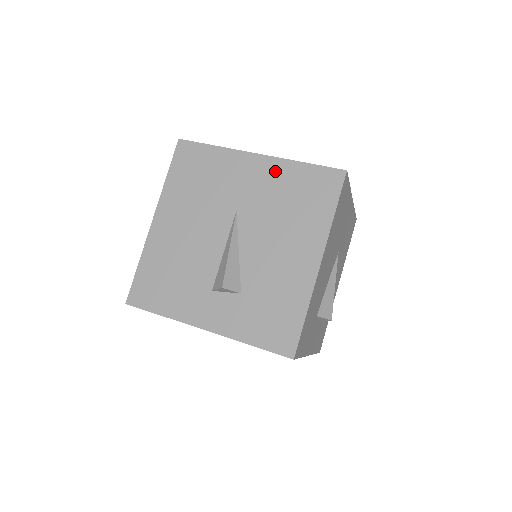
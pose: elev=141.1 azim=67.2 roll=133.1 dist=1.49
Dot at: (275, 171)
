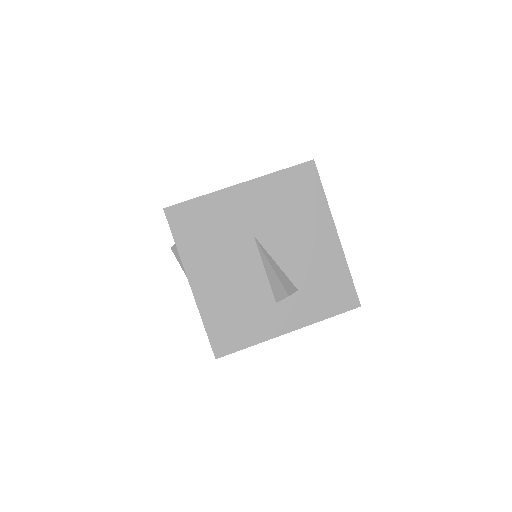
Dot at: (263, 189)
